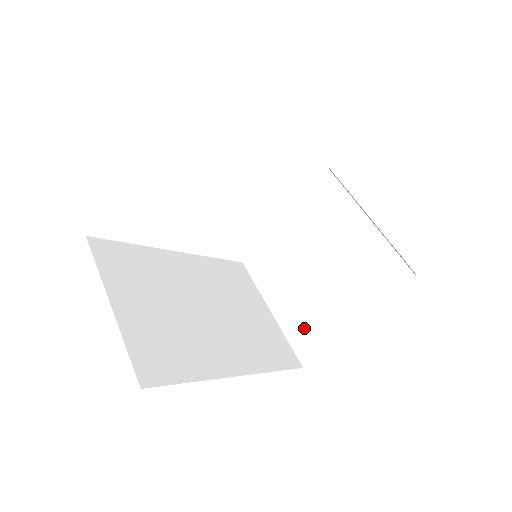
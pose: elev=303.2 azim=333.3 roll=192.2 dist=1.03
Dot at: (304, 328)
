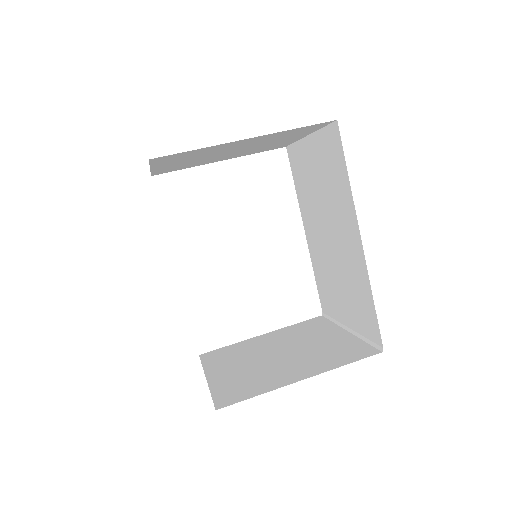
Dot at: (239, 385)
